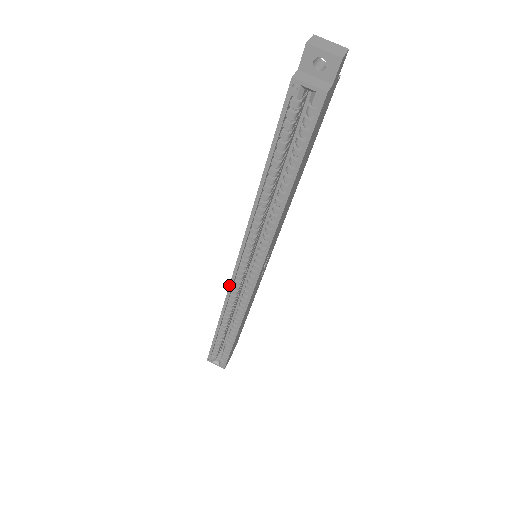
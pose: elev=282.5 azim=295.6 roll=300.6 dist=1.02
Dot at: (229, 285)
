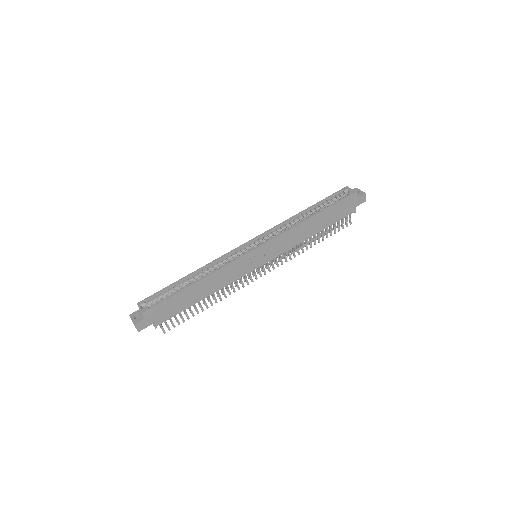
Dot at: (232, 250)
